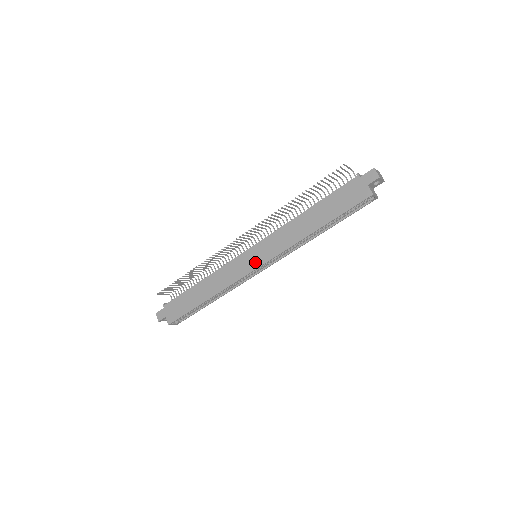
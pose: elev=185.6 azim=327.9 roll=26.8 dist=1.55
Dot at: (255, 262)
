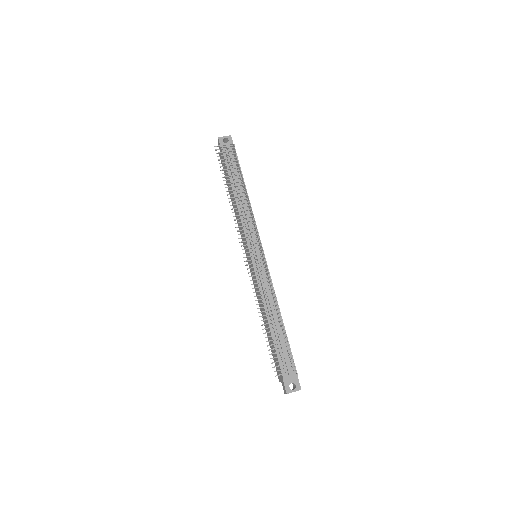
Dot at: occluded
